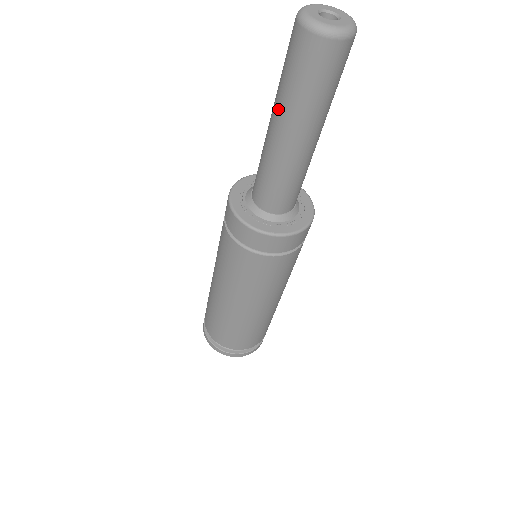
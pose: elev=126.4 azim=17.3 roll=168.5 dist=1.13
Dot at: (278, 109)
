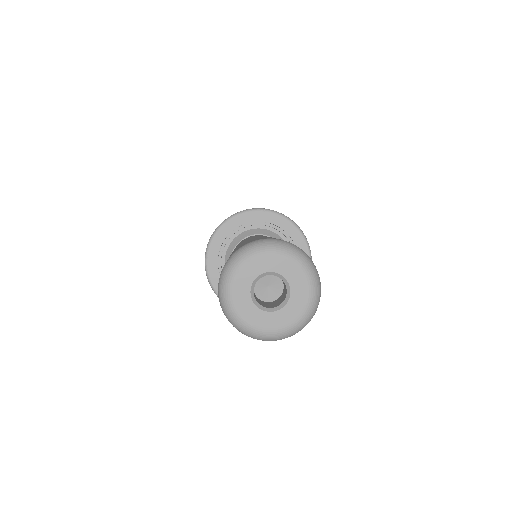
Dot at: occluded
